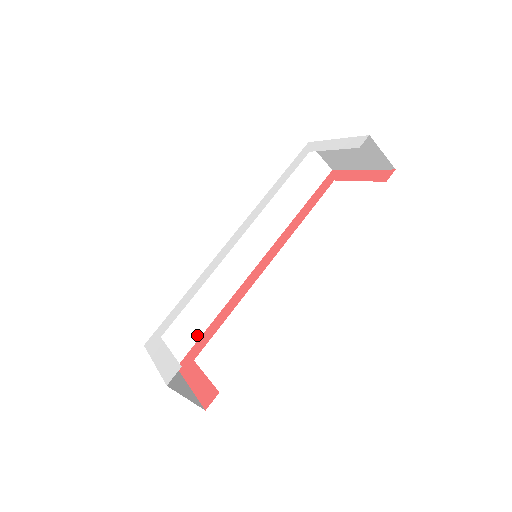
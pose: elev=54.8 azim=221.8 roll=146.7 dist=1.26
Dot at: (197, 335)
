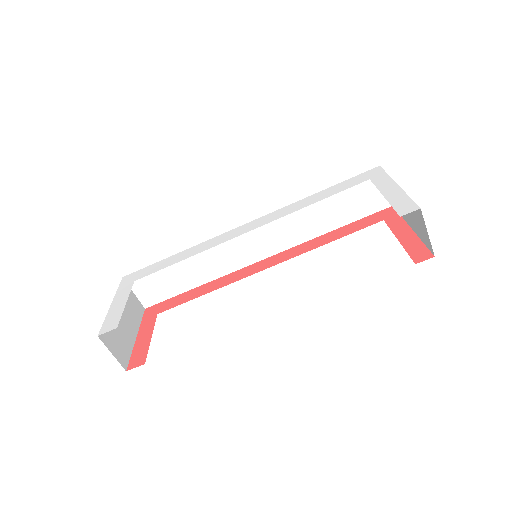
Dot at: (175, 292)
